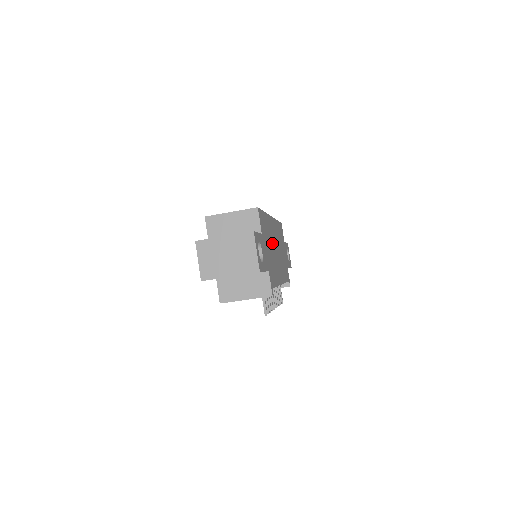
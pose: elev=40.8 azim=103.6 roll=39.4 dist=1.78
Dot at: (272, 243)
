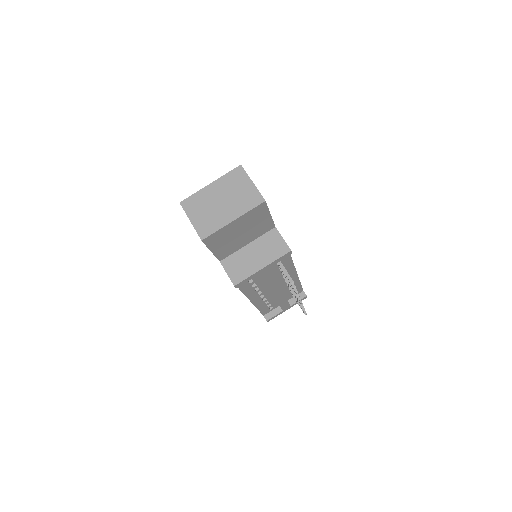
Dot at: occluded
